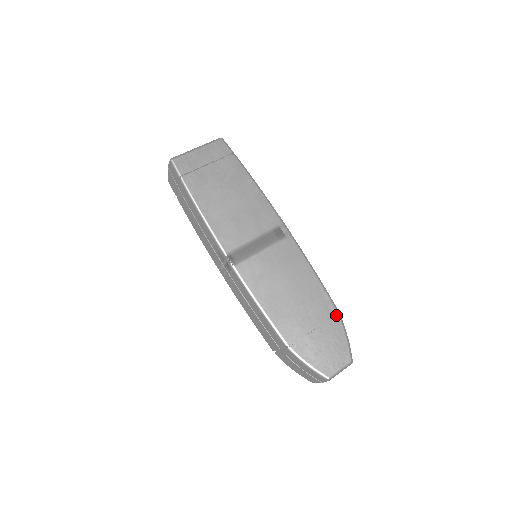
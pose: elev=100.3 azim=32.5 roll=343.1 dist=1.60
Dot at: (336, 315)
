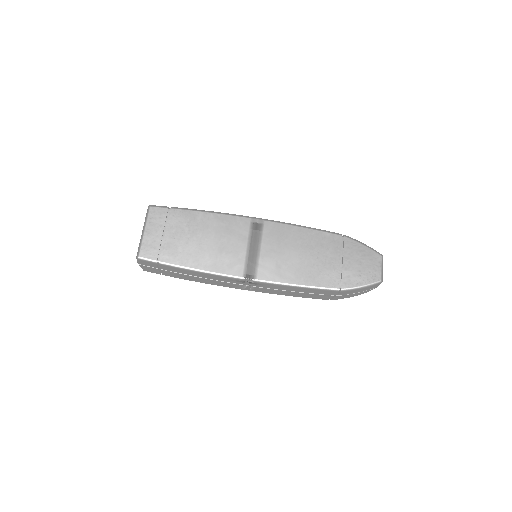
Dot at: (344, 239)
